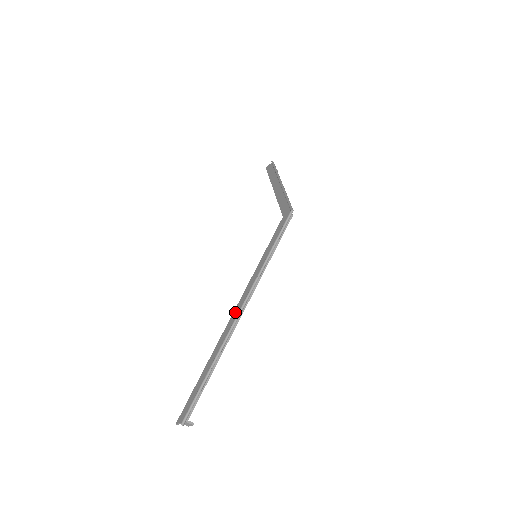
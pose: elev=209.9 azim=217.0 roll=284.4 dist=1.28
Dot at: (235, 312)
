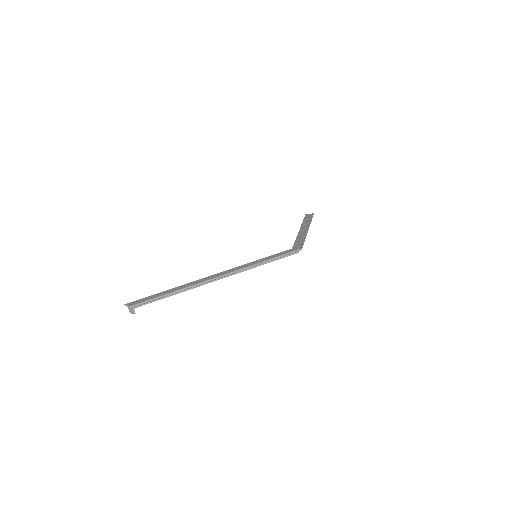
Dot at: (216, 275)
